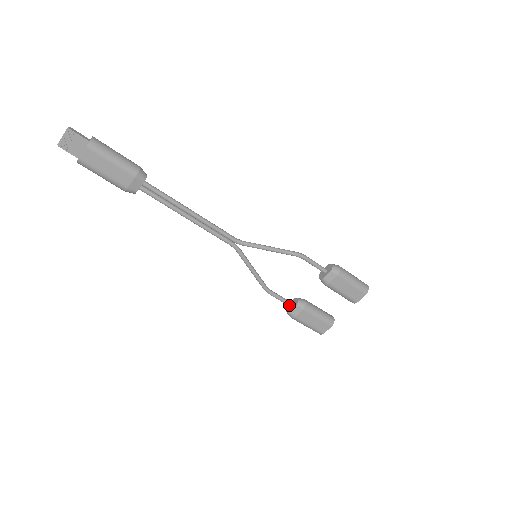
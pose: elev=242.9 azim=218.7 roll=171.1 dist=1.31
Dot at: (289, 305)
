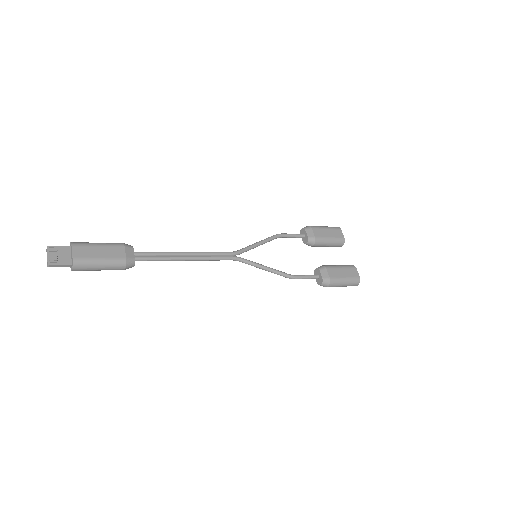
Dot at: (316, 277)
